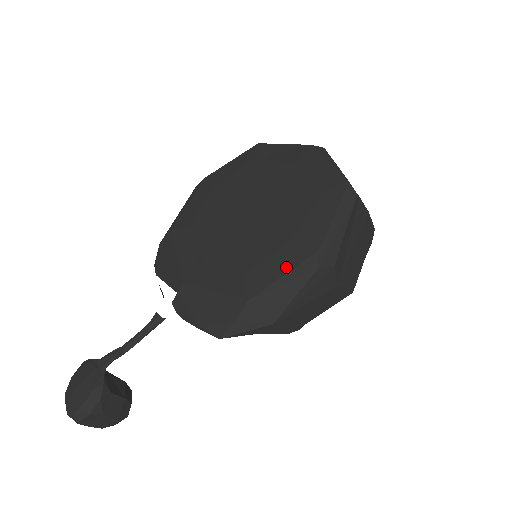
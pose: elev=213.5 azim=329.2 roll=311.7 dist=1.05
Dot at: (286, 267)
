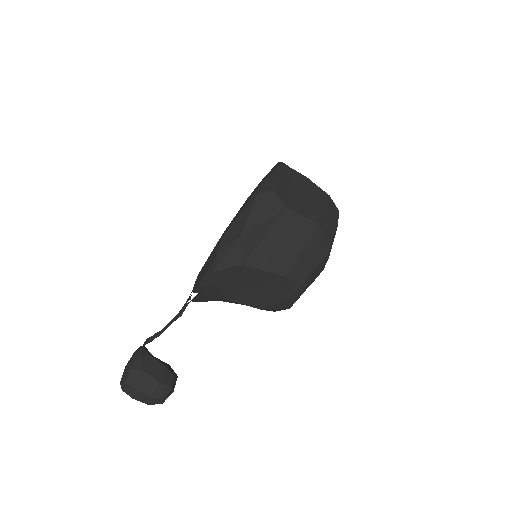
Dot at: (242, 208)
